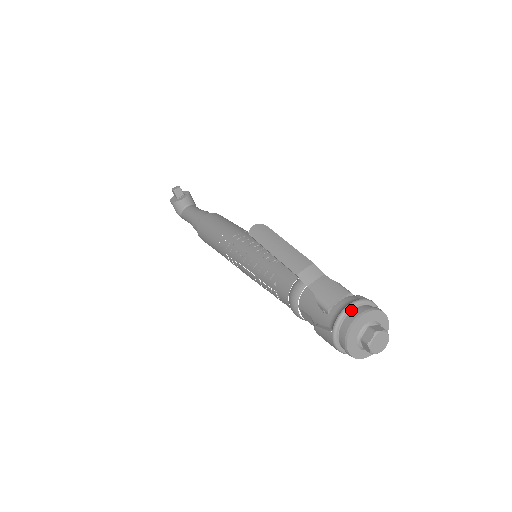
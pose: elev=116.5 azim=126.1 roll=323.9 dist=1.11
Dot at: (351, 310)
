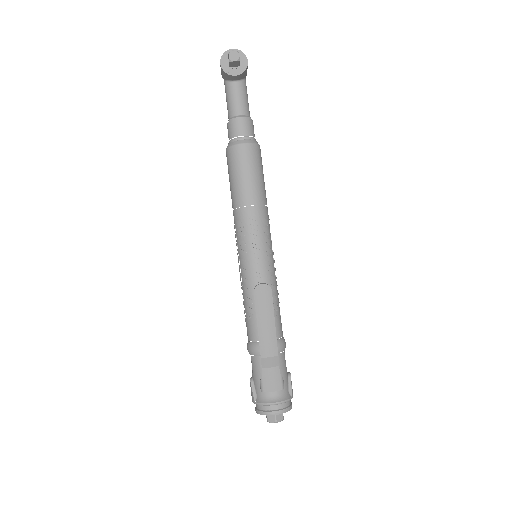
Dot at: (273, 405)
